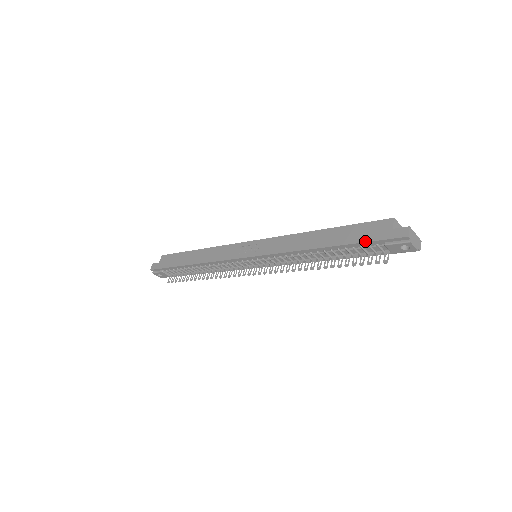
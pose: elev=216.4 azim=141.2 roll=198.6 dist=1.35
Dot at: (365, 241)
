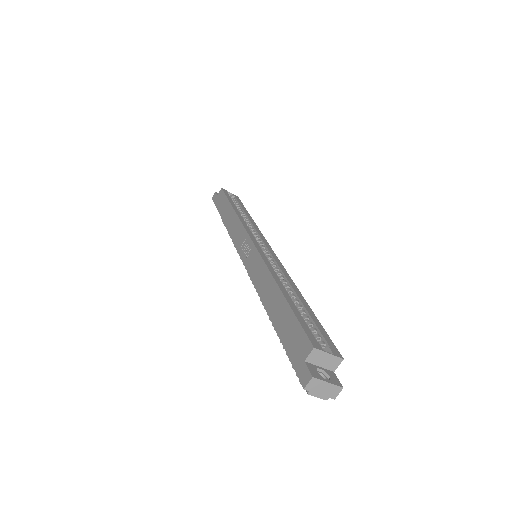
Dot at: (285, 348)
